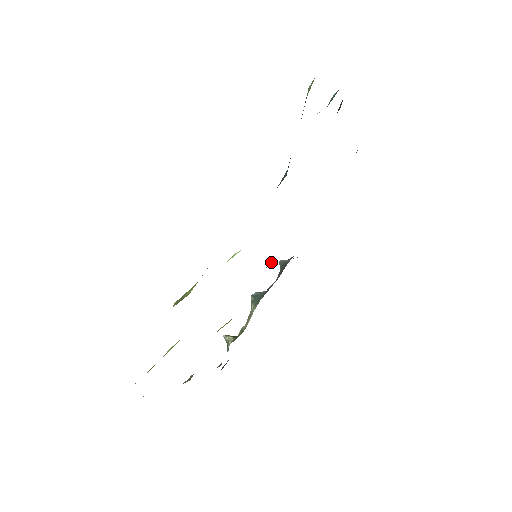
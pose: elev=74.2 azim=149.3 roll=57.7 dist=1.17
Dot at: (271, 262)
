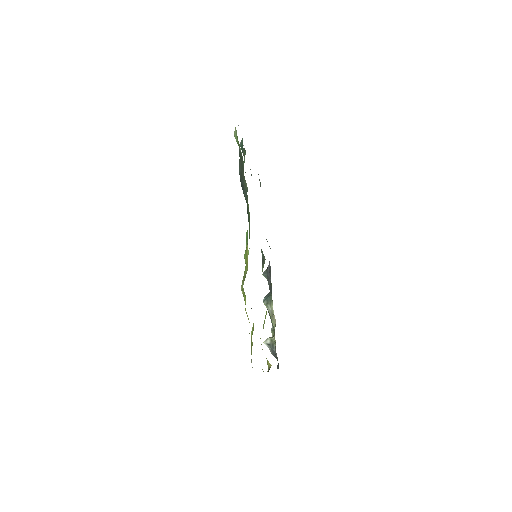
Dot at: (264, 260)
